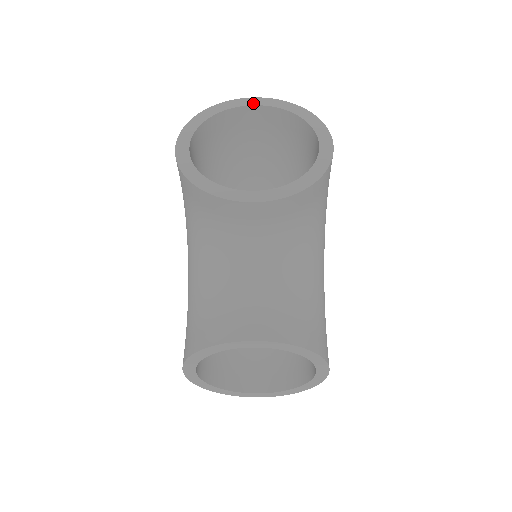
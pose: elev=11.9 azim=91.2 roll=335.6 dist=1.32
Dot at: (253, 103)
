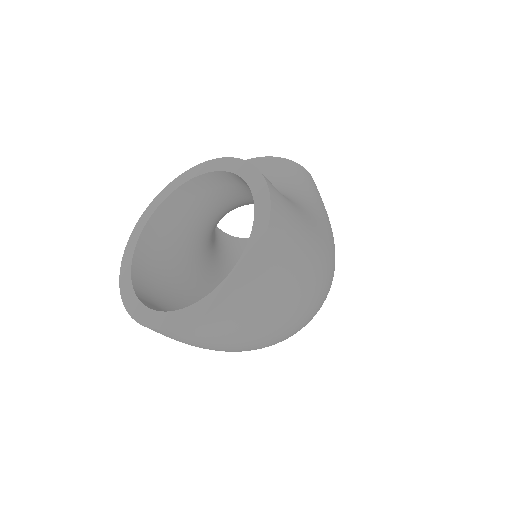
Dot at: occluded
